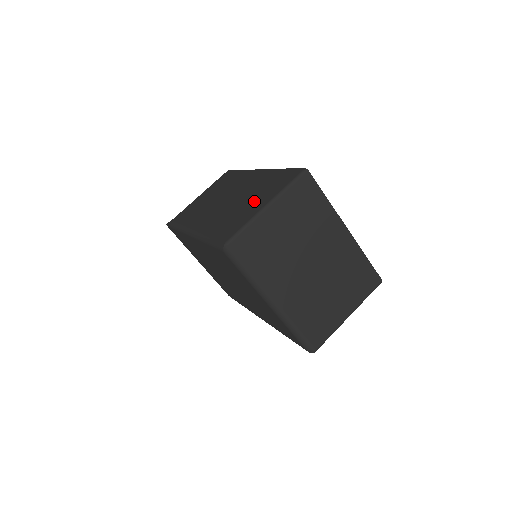
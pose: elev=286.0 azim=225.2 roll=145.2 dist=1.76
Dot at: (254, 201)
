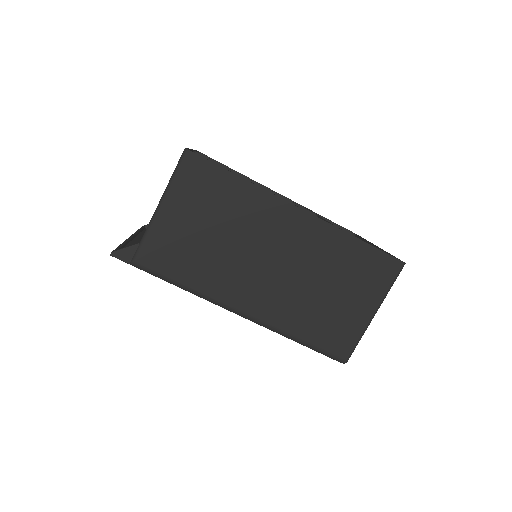
Dot at: (348, 298)
